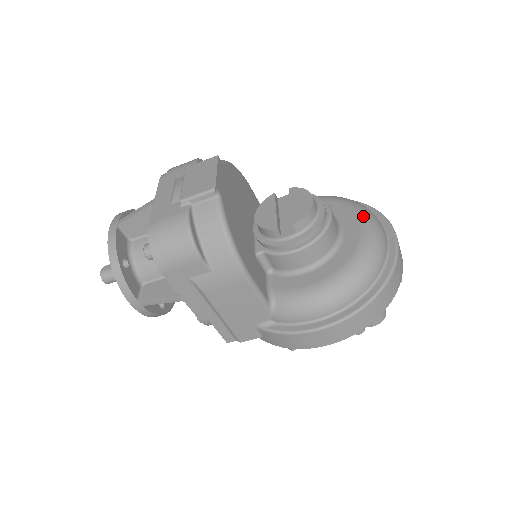
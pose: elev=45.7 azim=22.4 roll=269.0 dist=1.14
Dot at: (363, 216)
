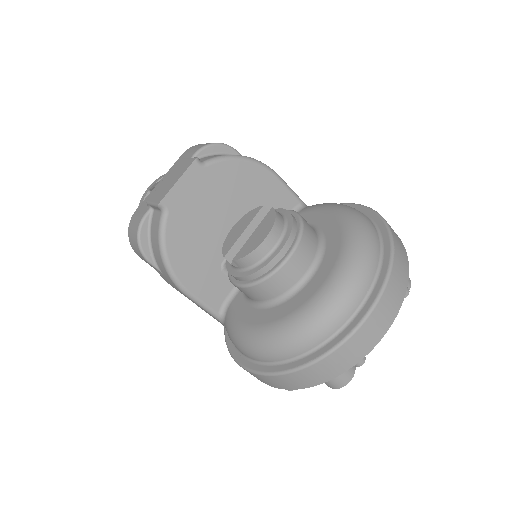
Dot at: (339, 272)
